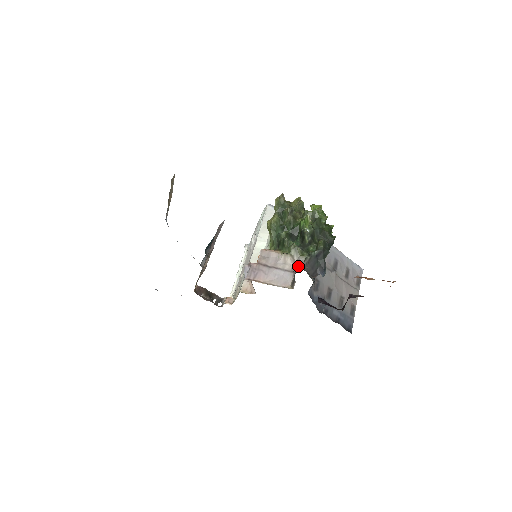
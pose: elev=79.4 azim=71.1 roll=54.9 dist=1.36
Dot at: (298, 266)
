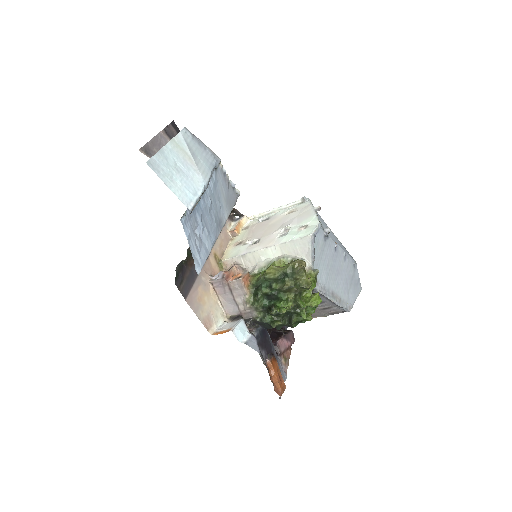
Dot at: (248, 314)
